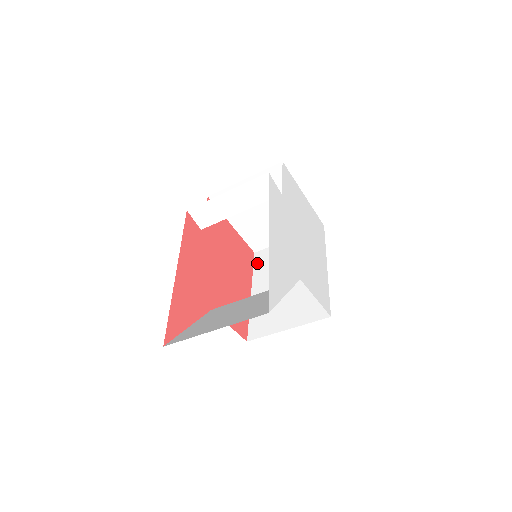
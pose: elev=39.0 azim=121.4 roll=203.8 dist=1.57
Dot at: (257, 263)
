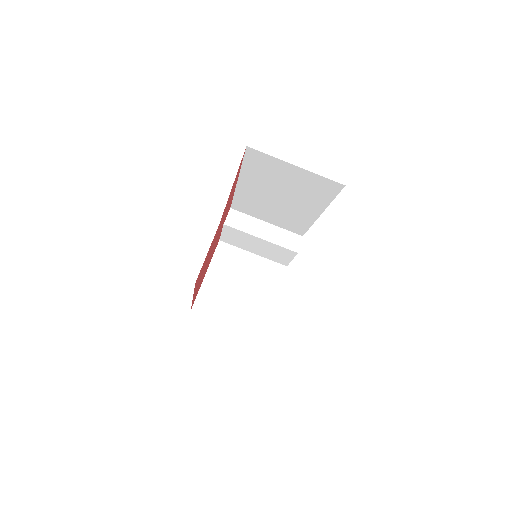
Dot at: occluded
